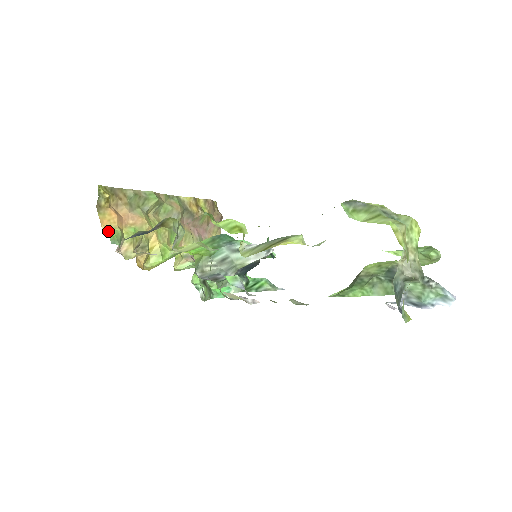
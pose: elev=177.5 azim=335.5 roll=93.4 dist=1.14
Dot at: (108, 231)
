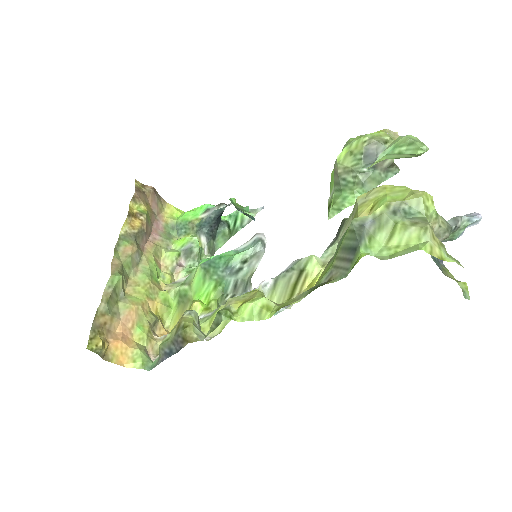
Dot at: (134, 365)
